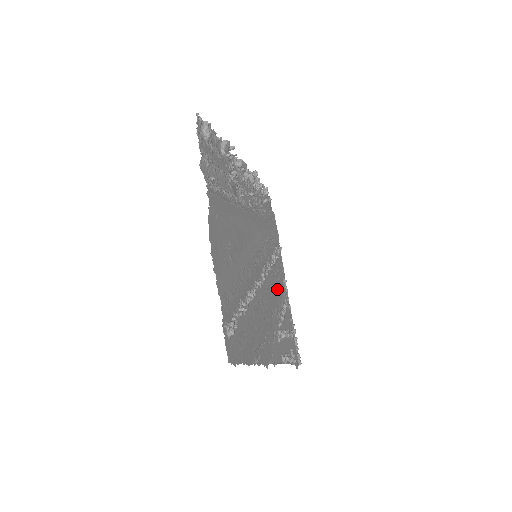
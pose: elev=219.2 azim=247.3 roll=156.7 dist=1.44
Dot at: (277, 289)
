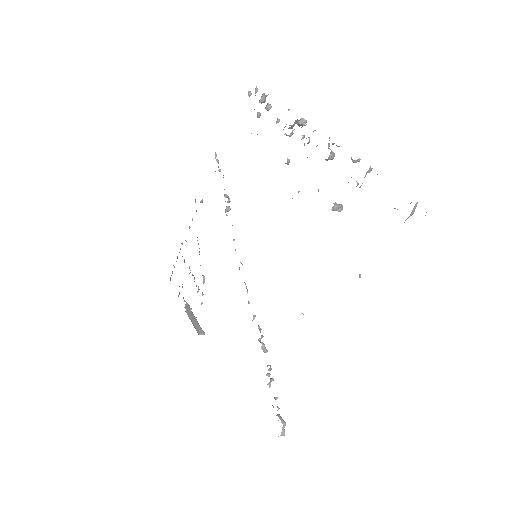
Dot at: occluded
